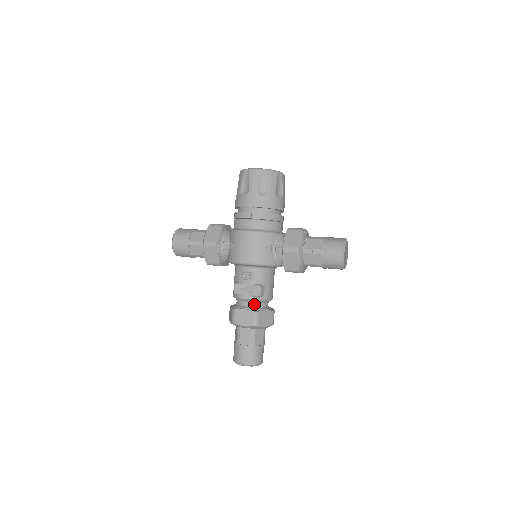
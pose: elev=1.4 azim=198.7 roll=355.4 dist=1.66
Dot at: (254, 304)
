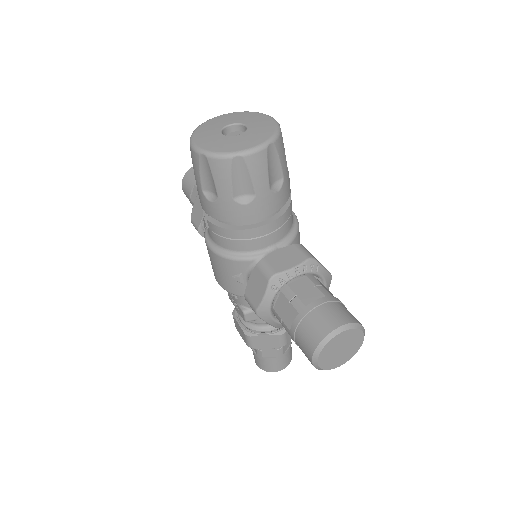
Dot at: occluded
